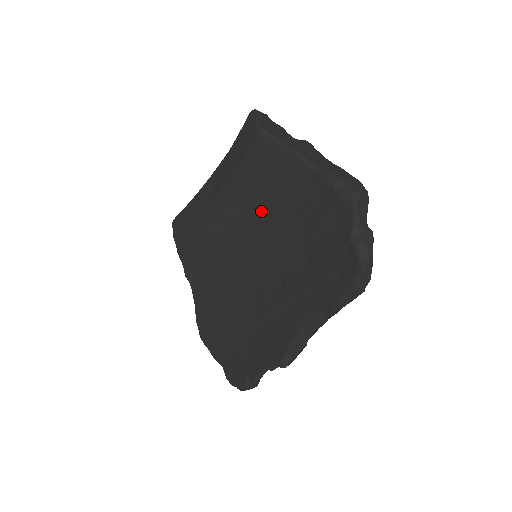
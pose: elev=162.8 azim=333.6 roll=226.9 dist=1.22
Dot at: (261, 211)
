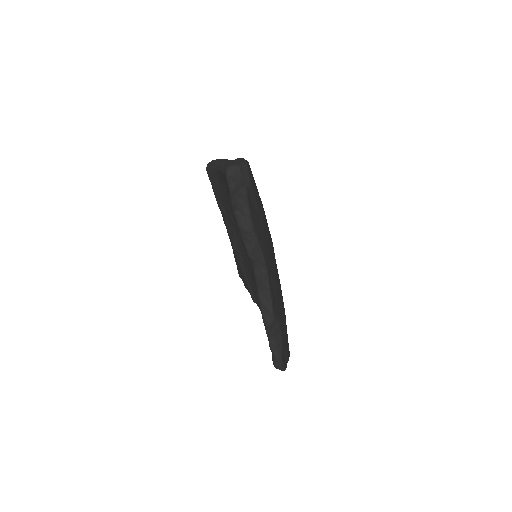
Dot at: (234, 220)
